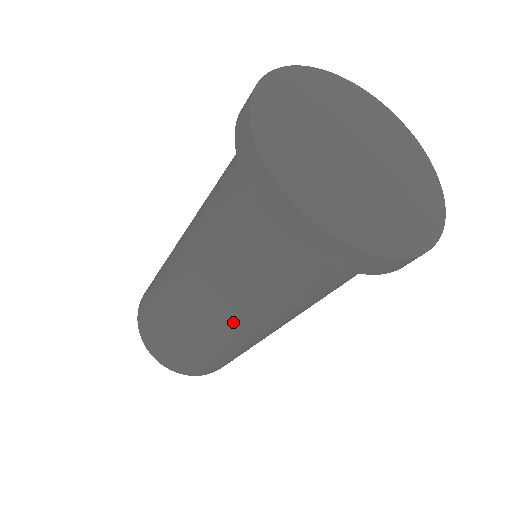
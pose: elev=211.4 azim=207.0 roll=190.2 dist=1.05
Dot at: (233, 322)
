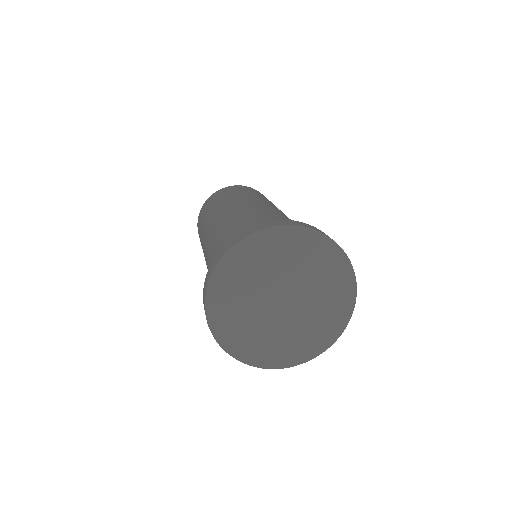
Dot at: occluded
